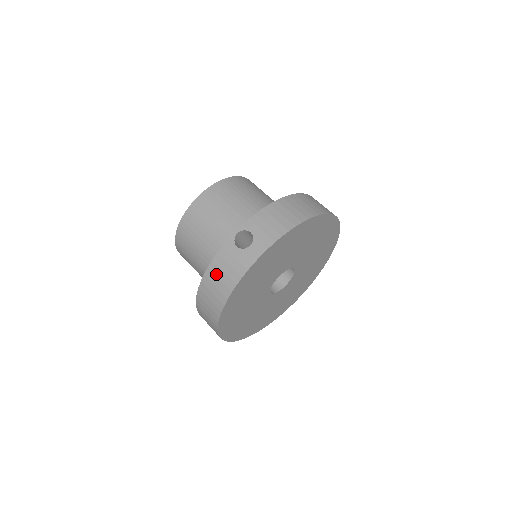
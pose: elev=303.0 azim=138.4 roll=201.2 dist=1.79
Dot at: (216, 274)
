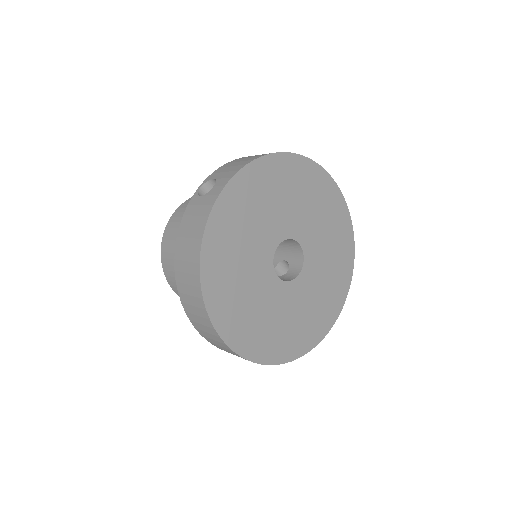
Dot at: (185, 235)
